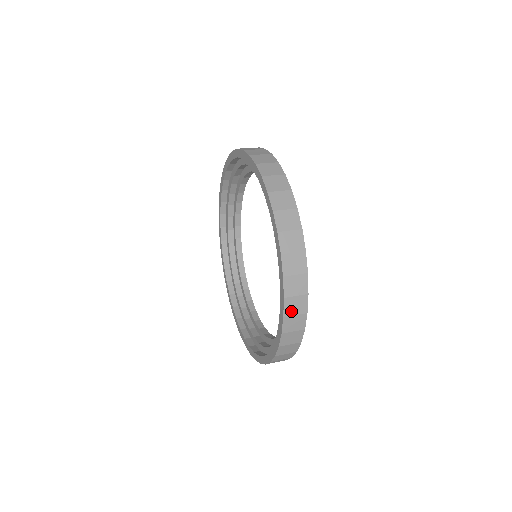
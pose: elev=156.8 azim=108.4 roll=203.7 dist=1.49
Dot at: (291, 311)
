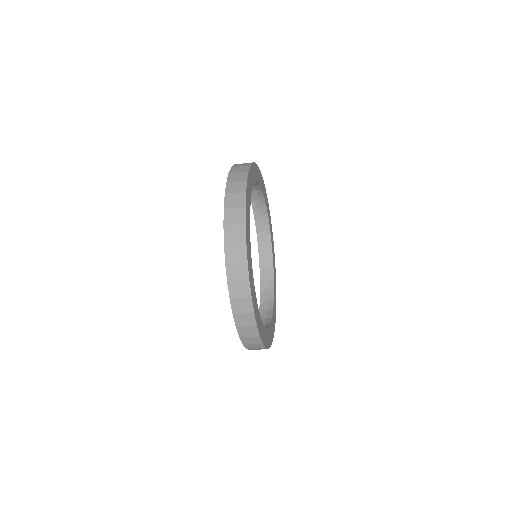
Dot at: (238, 166)
